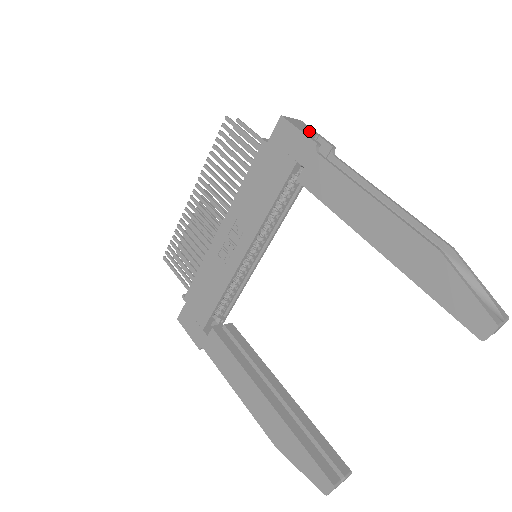
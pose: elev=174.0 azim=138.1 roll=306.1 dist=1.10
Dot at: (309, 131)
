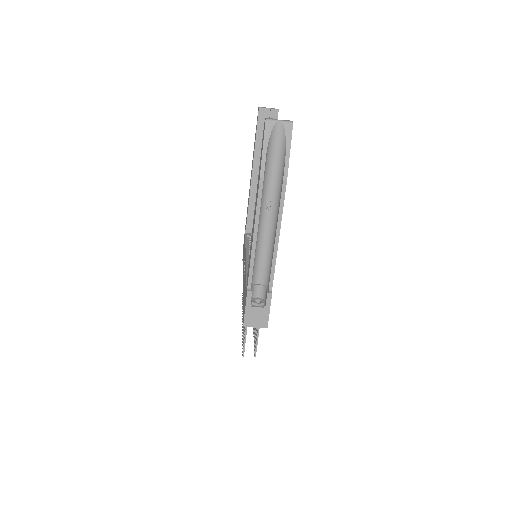
Dot at: occluded
